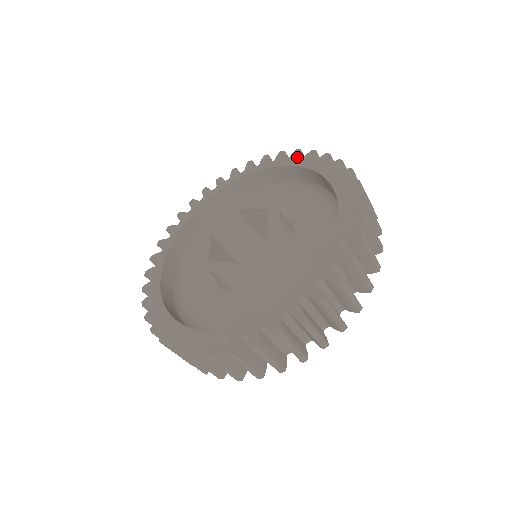
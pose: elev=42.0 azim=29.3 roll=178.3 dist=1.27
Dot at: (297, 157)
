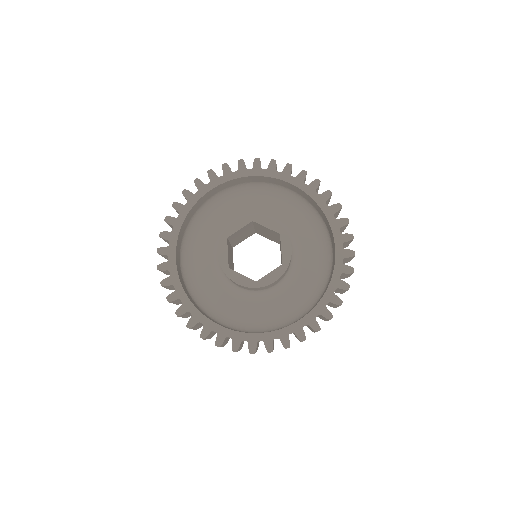
Dot at: (345, 257)
